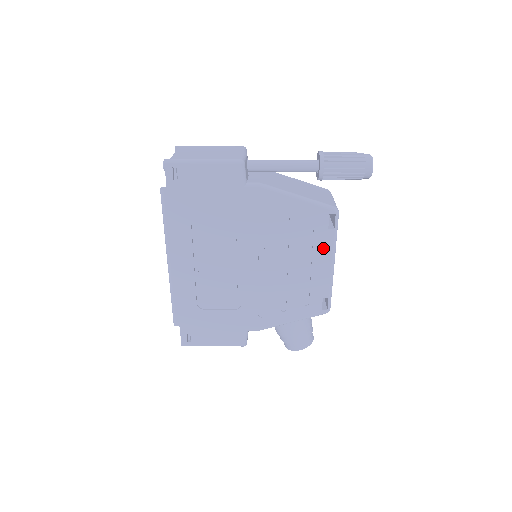
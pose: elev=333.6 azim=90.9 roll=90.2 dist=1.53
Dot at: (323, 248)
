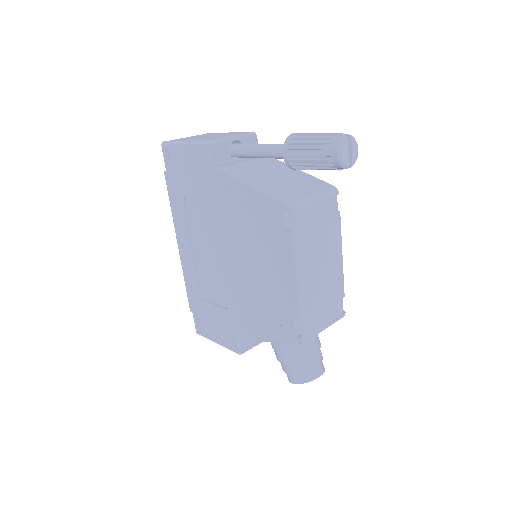
Dot at: (284, 254)
